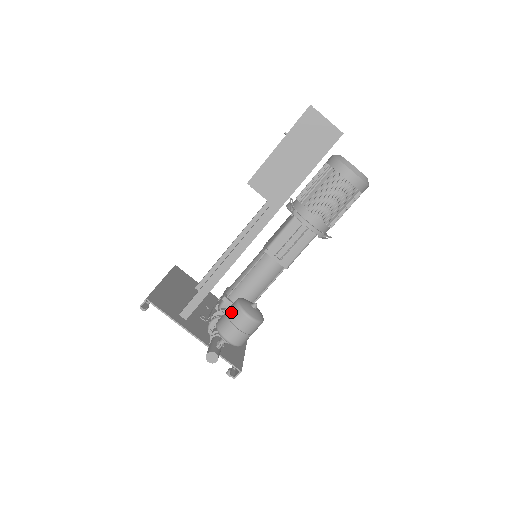
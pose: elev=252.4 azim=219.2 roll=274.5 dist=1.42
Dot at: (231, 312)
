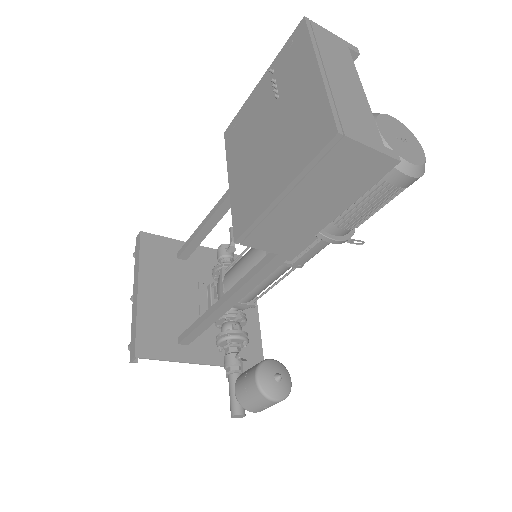
Dot at: (252, 394)
